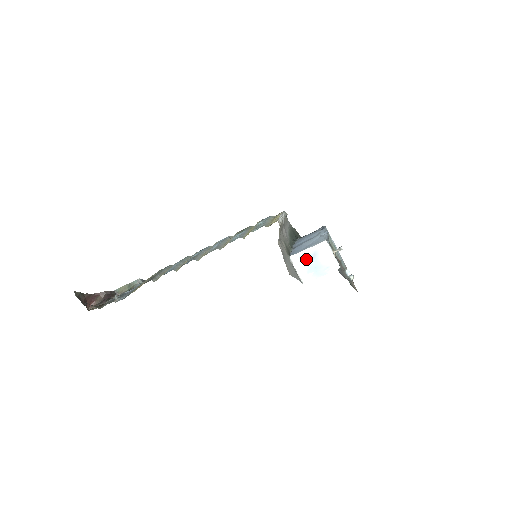
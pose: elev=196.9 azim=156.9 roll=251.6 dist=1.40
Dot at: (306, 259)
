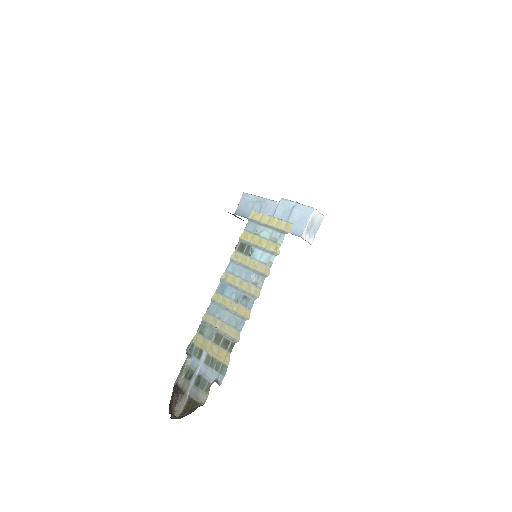
Dot at: (309, 230)
